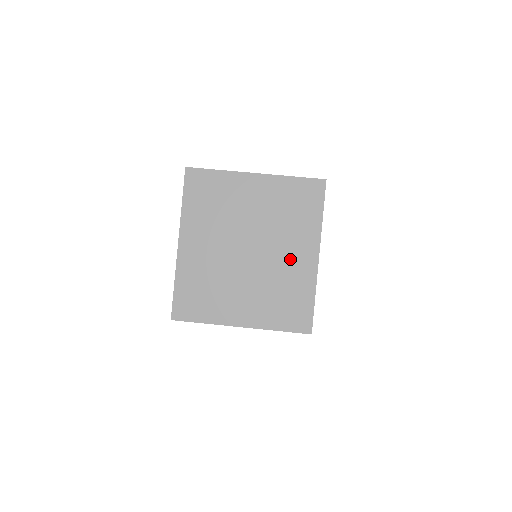
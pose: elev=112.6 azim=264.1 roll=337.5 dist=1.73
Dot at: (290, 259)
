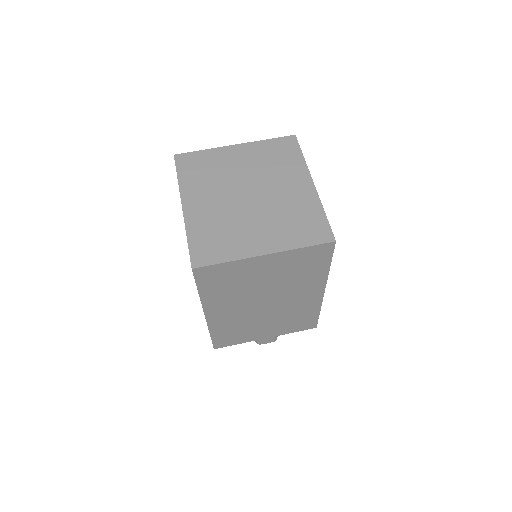
Dot at: (289, 191)
